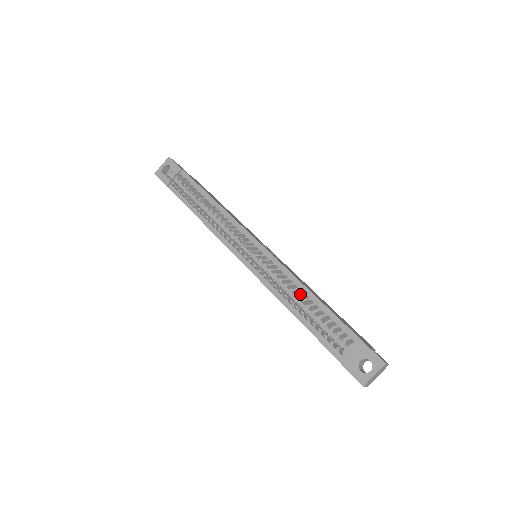
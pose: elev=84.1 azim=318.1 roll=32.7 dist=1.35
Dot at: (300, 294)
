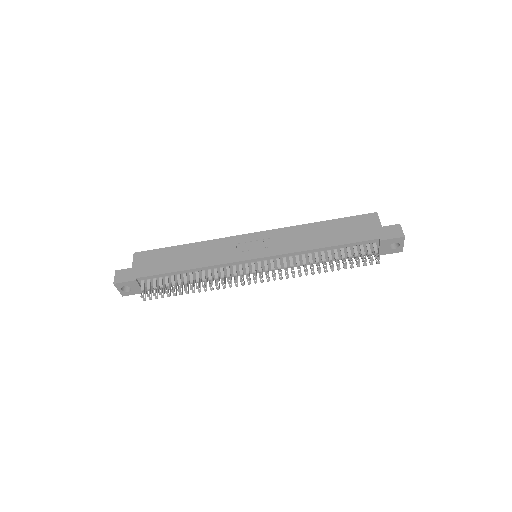
Dot at: (317, 254)
